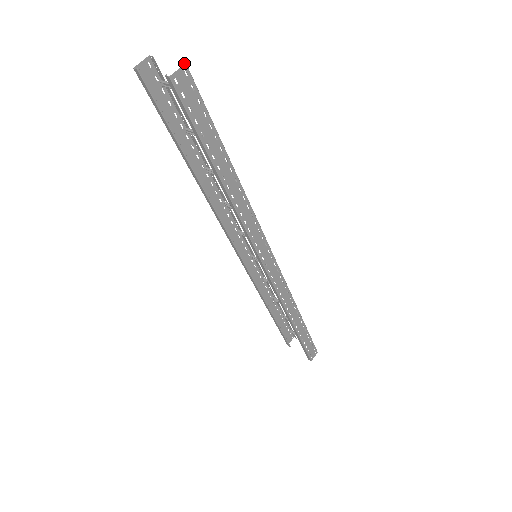
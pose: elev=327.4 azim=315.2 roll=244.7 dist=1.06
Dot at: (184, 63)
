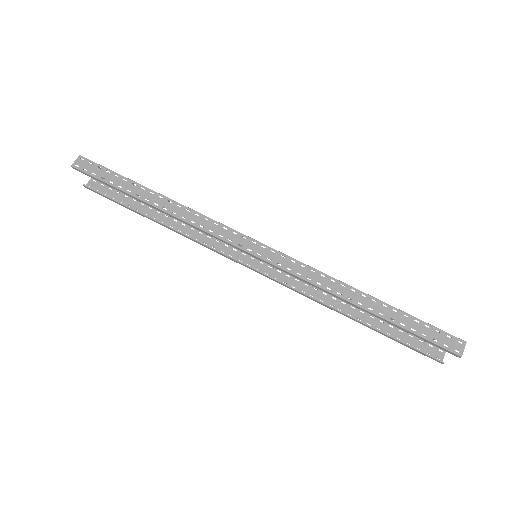
Dot at: (81, 156)
